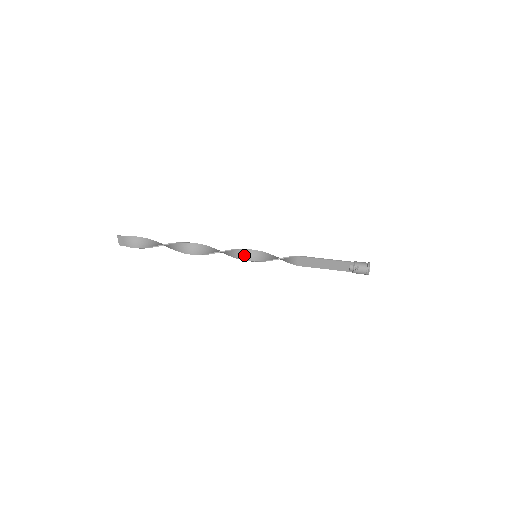
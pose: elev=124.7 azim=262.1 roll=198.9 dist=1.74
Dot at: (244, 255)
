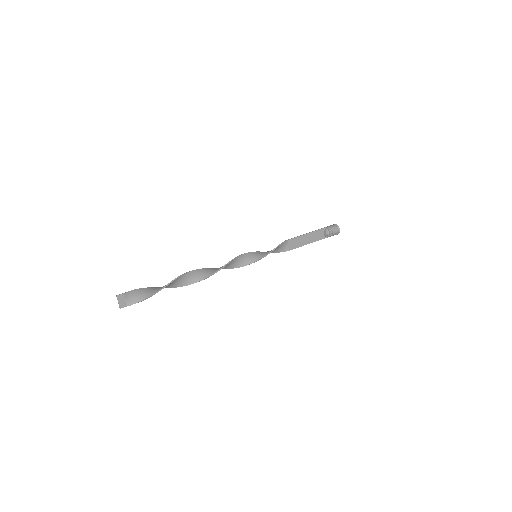
Dot at: (246, 259)
